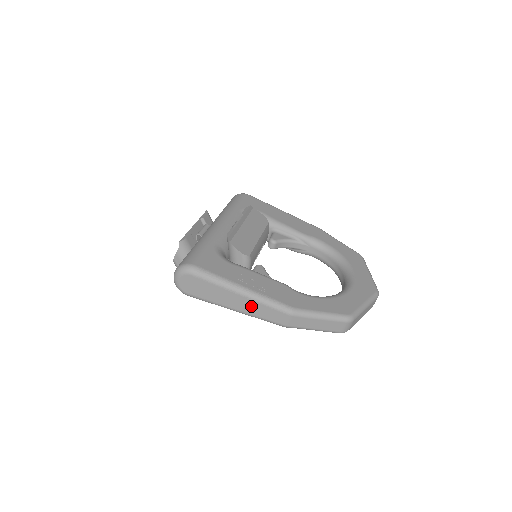
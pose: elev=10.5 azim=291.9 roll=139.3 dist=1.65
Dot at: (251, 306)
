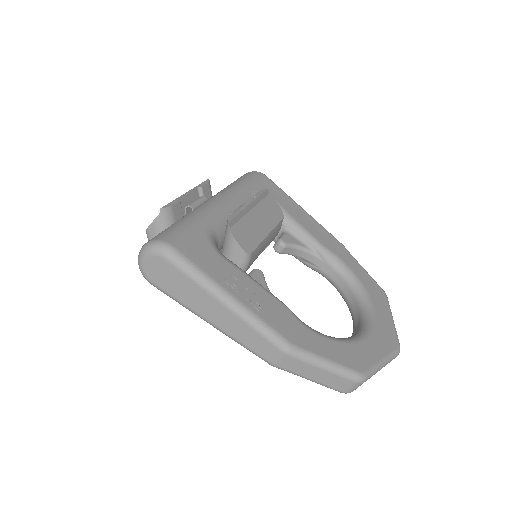
Dot at: (234, 325)
